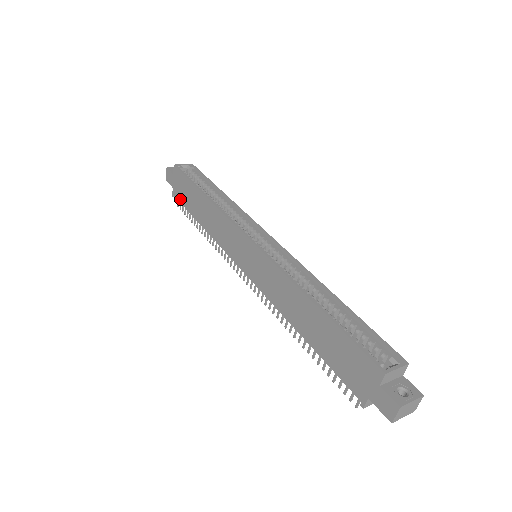
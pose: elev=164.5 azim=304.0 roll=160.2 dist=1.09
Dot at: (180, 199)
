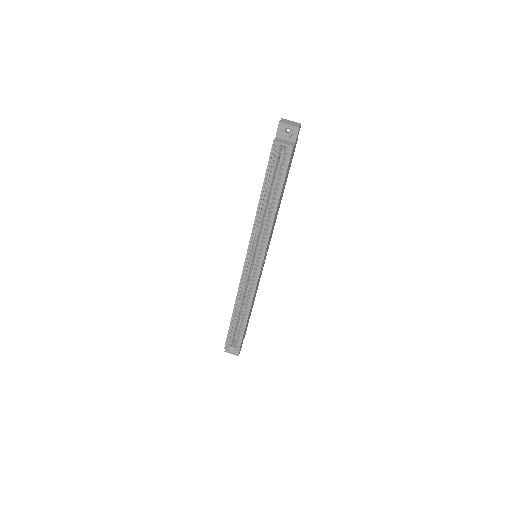
Dot at: occluded
